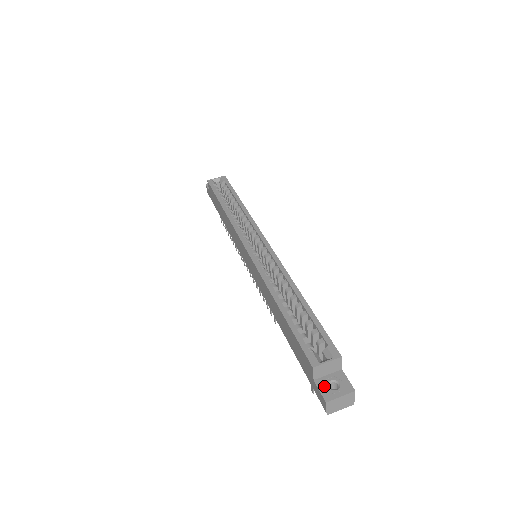
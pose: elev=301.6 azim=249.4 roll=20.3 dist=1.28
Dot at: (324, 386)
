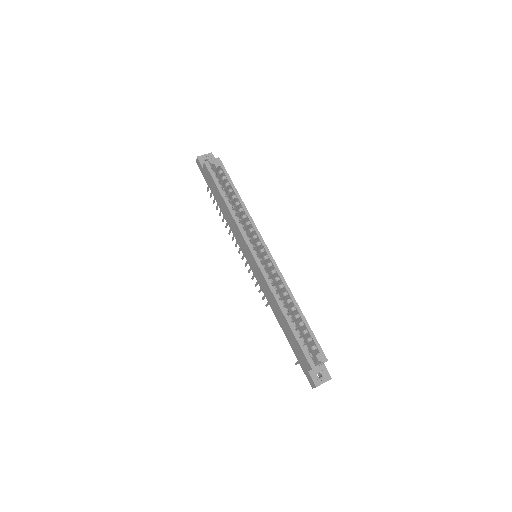
Dot at: (314, 376)
